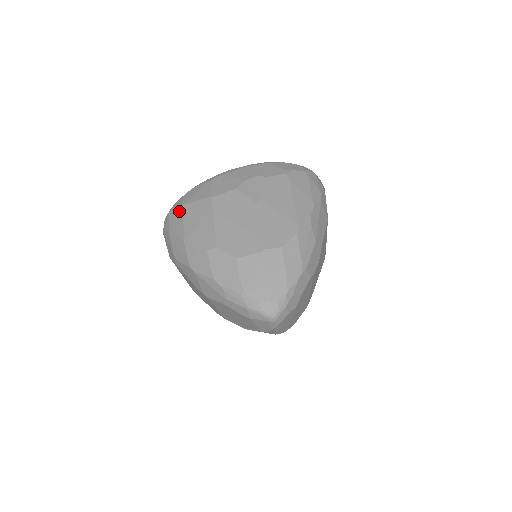
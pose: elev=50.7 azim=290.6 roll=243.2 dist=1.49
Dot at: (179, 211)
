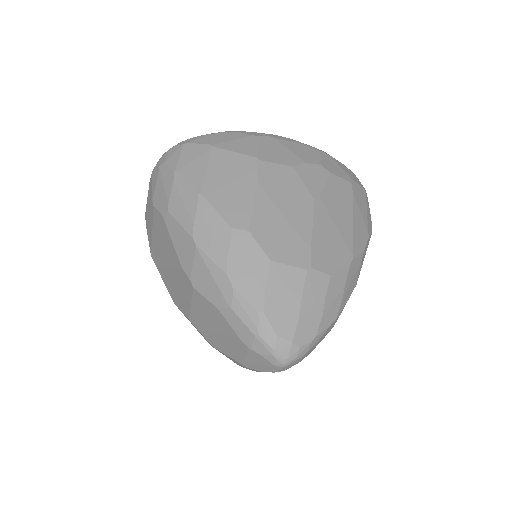
Dot at: (203, 151)
